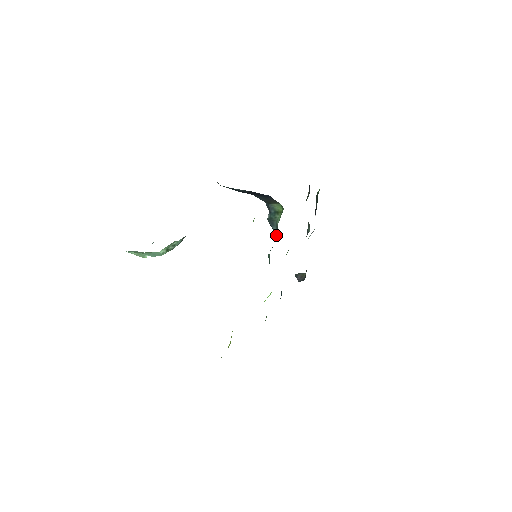
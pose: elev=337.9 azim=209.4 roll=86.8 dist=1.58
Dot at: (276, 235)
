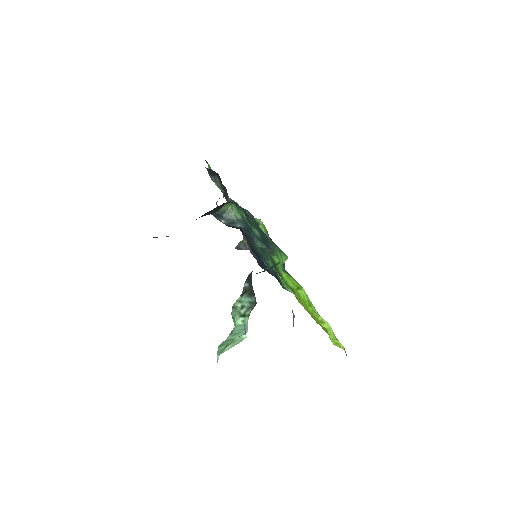
Dot at: (245, 228)
